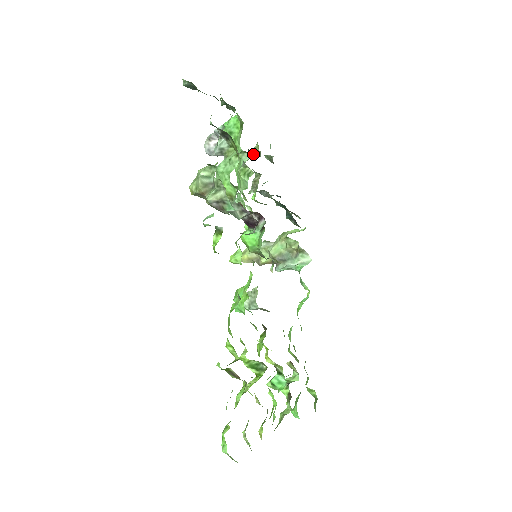
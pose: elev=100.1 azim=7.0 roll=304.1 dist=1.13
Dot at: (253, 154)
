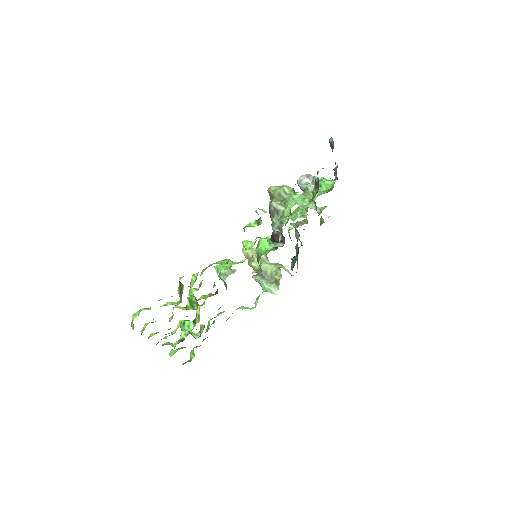
Dot at: (317, 209)
